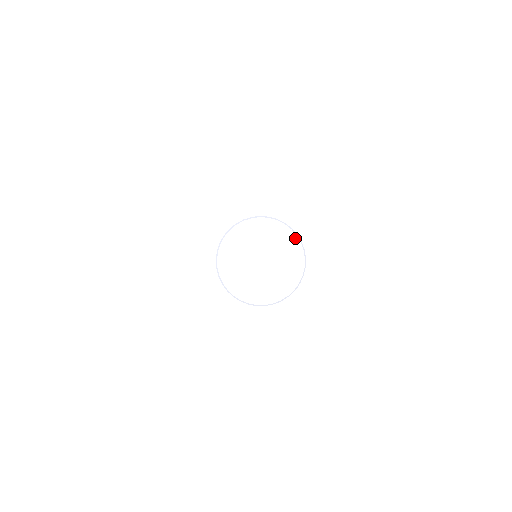
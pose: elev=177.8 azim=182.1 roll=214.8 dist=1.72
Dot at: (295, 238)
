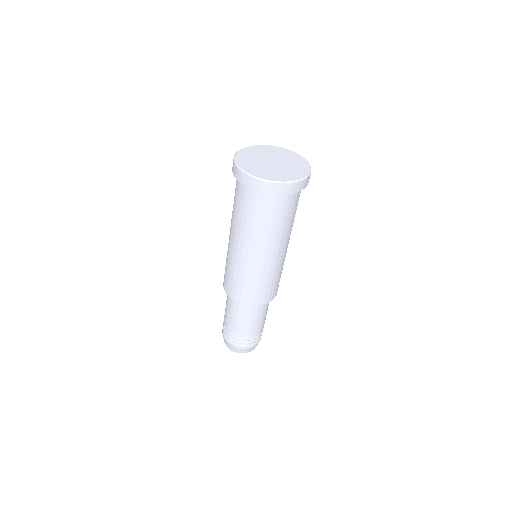
Dot at: (274, 147)
